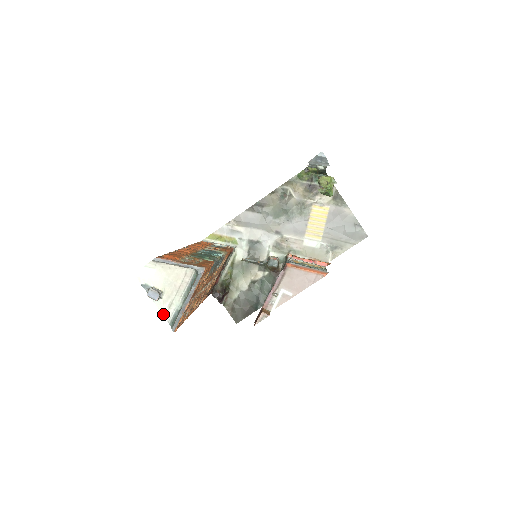
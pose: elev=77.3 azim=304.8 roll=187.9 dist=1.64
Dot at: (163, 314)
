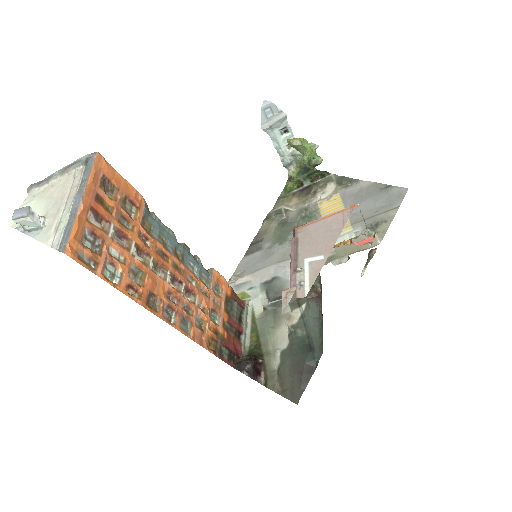
Dot at: (48, 245)
